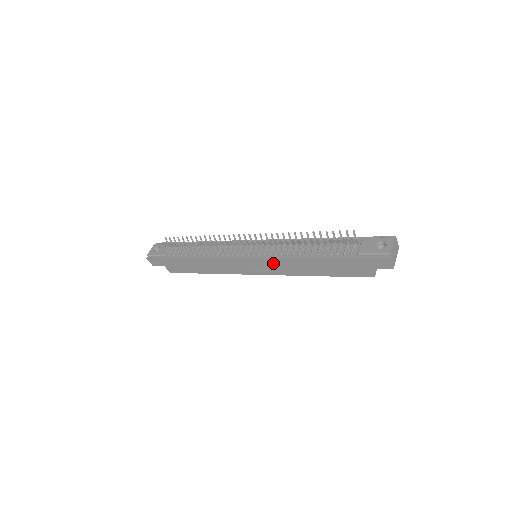
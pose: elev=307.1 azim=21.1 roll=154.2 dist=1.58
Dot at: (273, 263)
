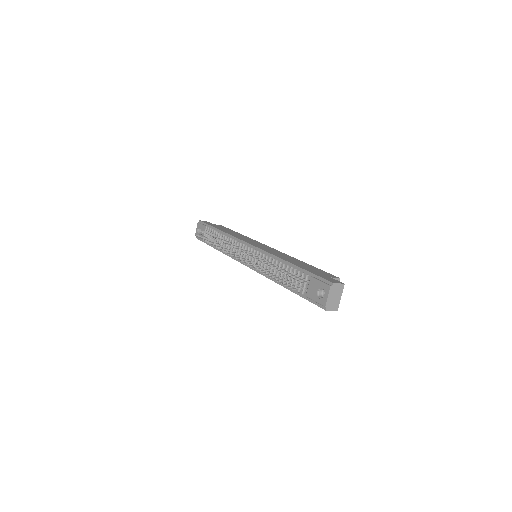
Dot at: occluded
